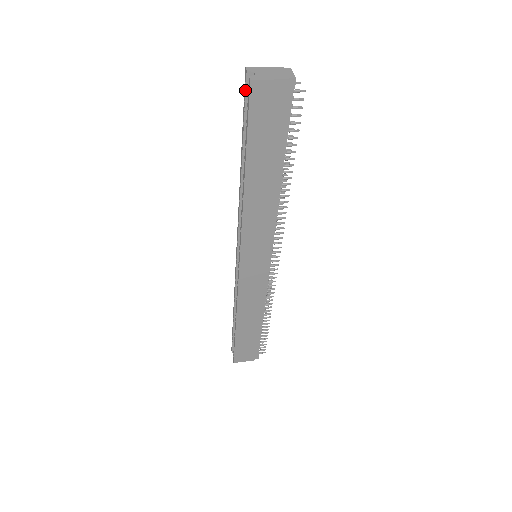
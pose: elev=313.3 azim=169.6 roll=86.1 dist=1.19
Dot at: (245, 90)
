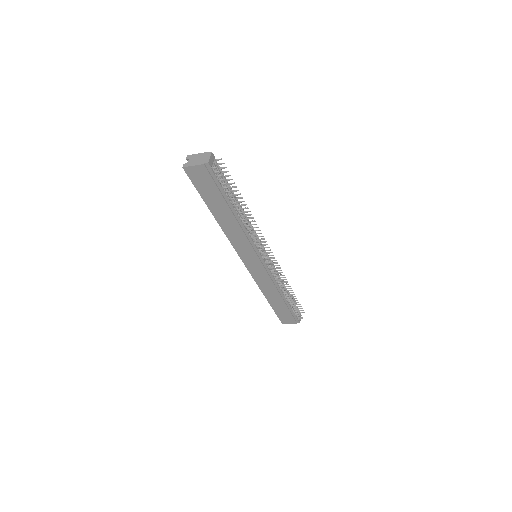
Dot at: occluded
